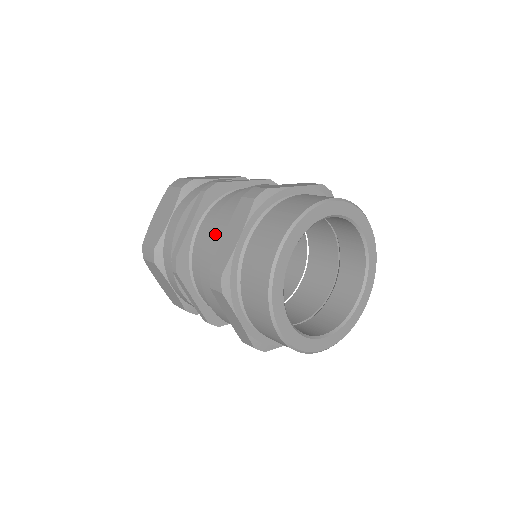
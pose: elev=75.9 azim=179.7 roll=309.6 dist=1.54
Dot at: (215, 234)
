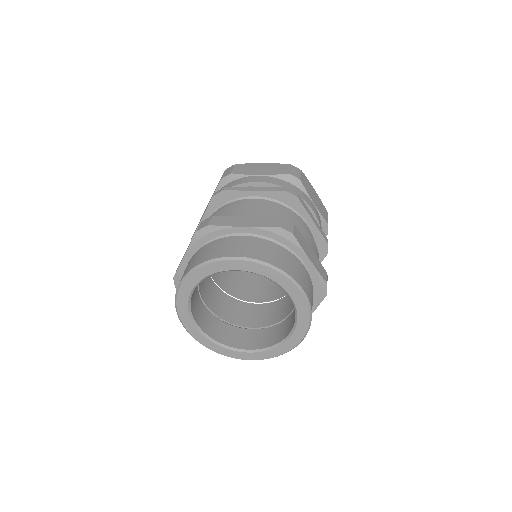
Dot at: occluded
